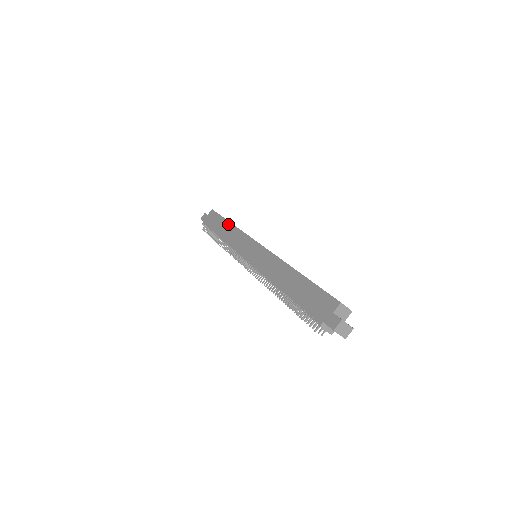
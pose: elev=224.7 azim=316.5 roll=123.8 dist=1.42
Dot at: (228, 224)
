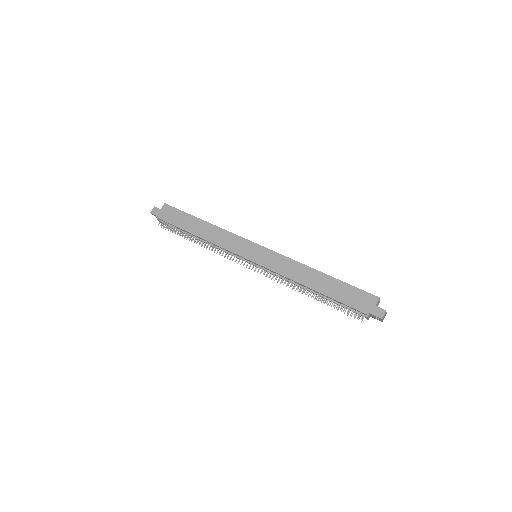
Dot at: (203, 223)
